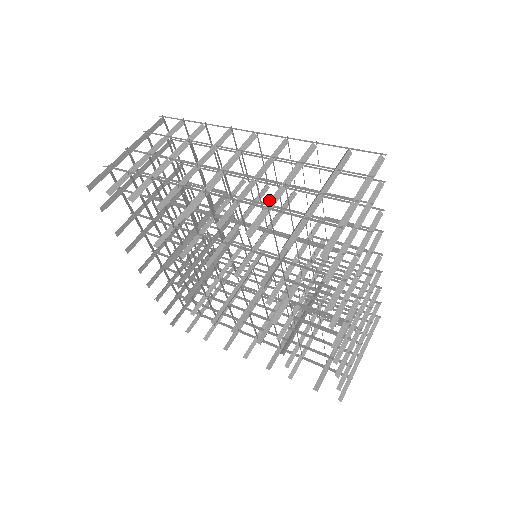
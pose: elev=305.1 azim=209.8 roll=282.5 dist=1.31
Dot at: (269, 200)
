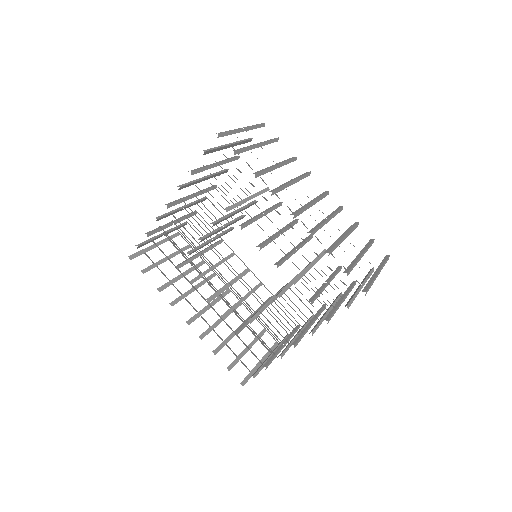
Dot at: (205, 166)
